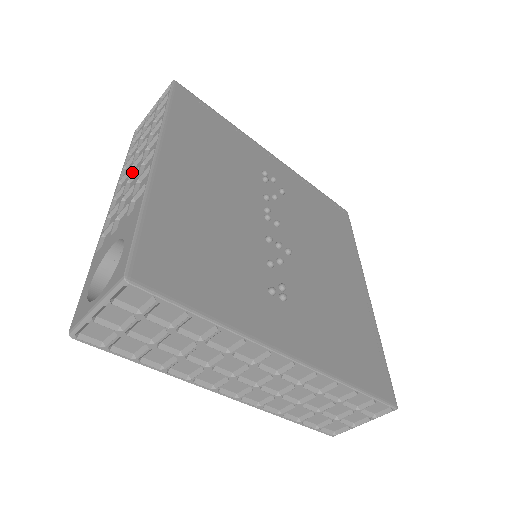
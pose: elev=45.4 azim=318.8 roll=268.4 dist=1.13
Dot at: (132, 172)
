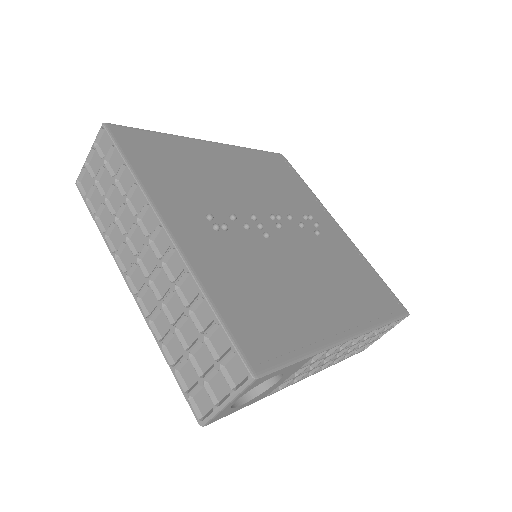
Dot at: occluded
